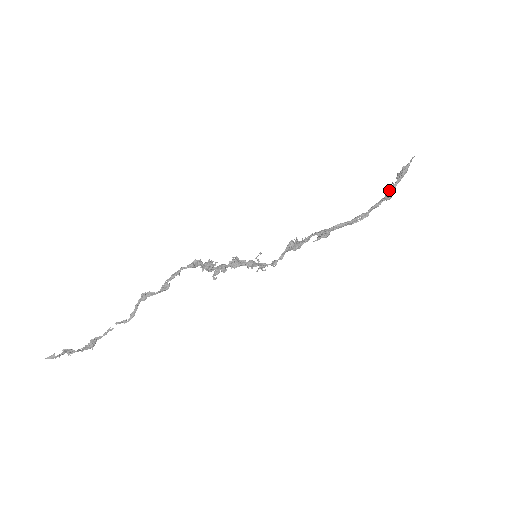
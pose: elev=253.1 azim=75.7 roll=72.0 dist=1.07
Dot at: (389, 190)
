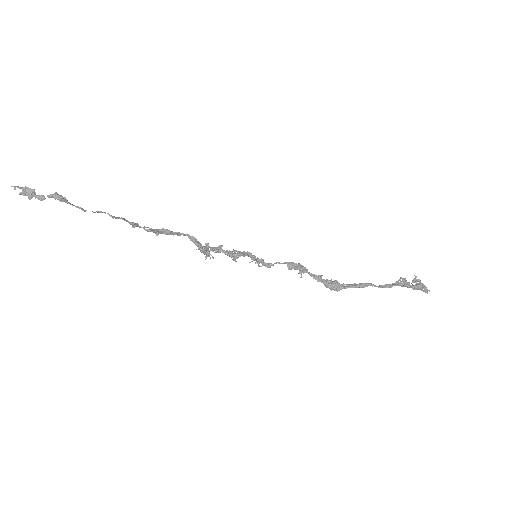
Dot at: occluded
